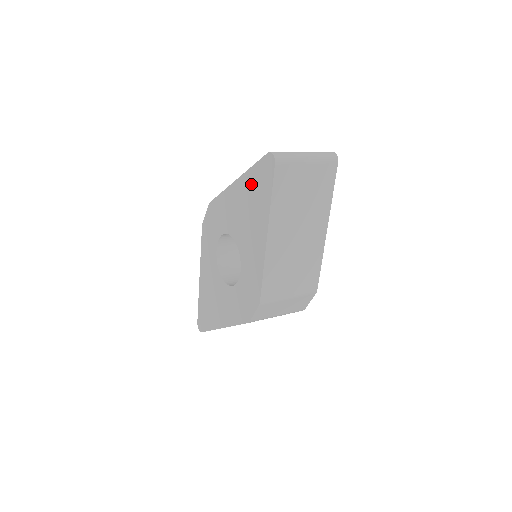
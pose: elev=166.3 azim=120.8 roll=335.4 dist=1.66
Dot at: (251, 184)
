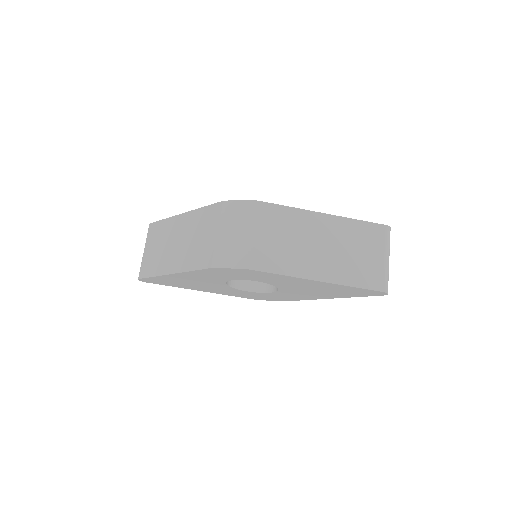
Dot at: (341, 289)
